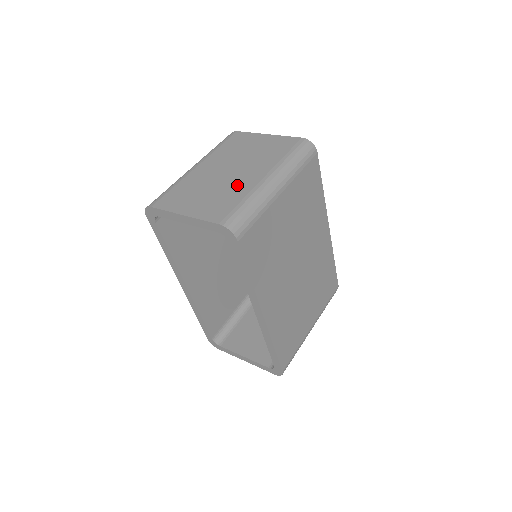
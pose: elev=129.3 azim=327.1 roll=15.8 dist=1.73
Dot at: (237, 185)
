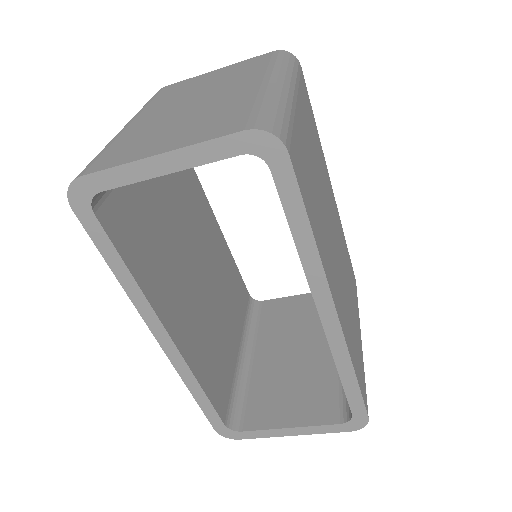
Dot at: (225, 101)
